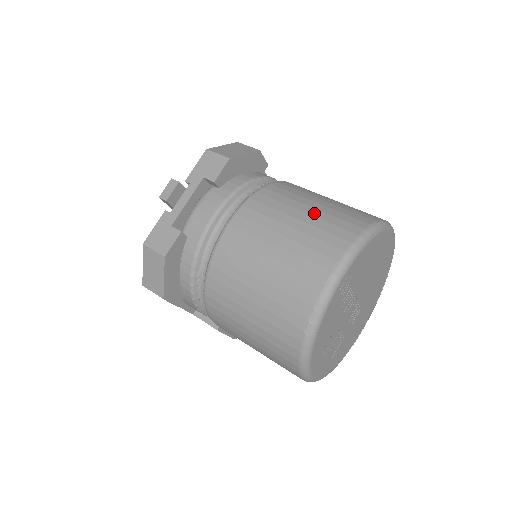
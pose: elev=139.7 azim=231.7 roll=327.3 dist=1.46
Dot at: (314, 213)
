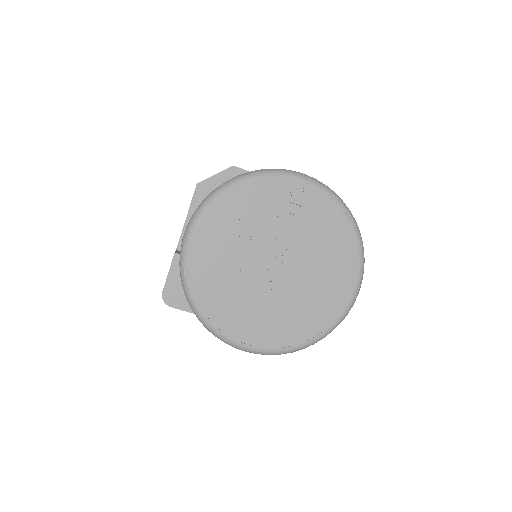
Dot at: occluded
